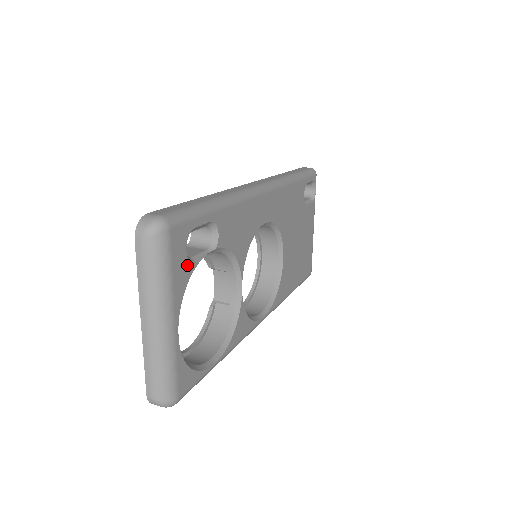
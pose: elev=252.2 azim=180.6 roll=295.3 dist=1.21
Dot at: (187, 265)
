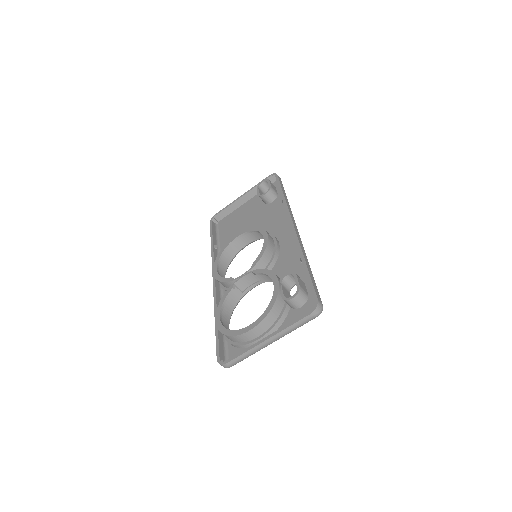
Dot at: (295, 313)
